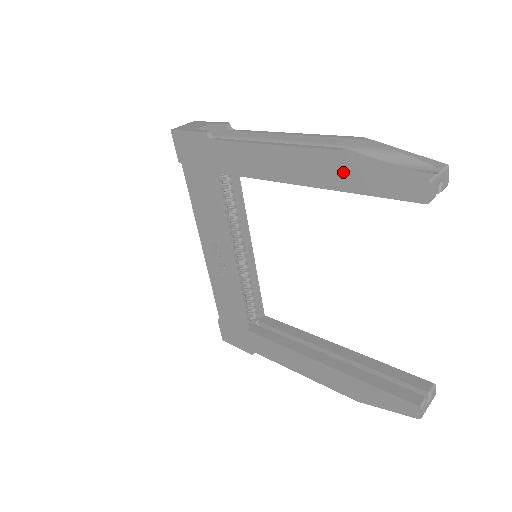
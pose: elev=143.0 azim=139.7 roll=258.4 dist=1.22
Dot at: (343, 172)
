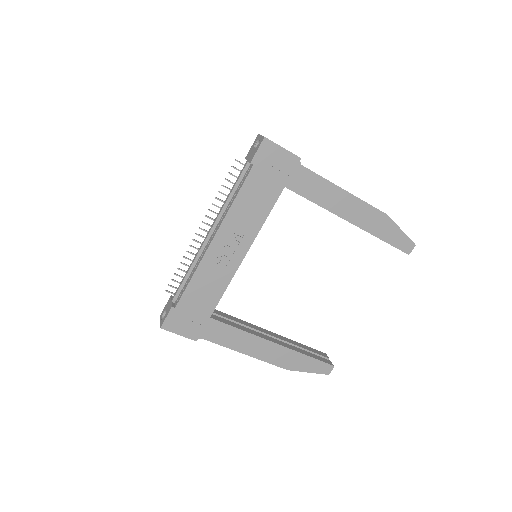
Dot at: (380, 225)
